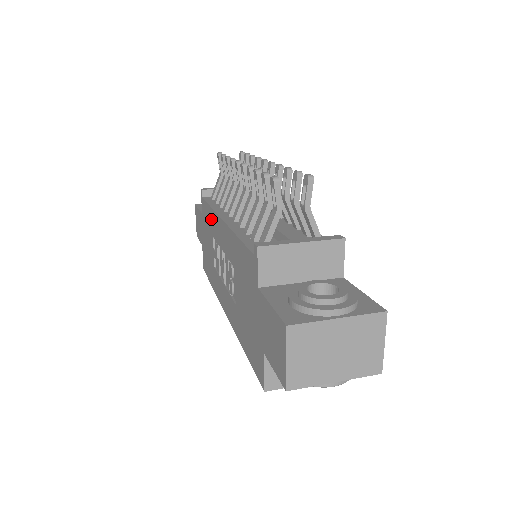
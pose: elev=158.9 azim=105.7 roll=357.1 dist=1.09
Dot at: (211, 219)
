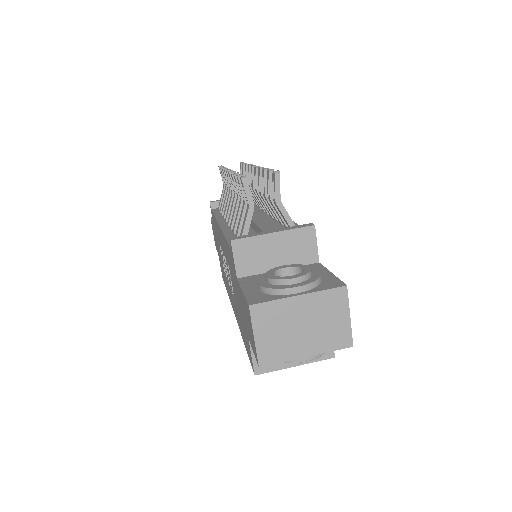
Dot at: (216, 227)
